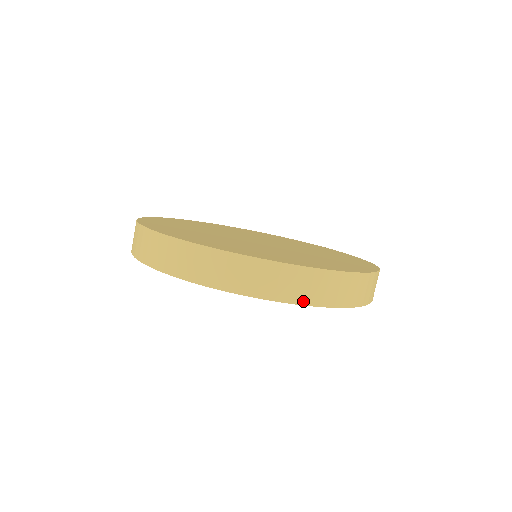
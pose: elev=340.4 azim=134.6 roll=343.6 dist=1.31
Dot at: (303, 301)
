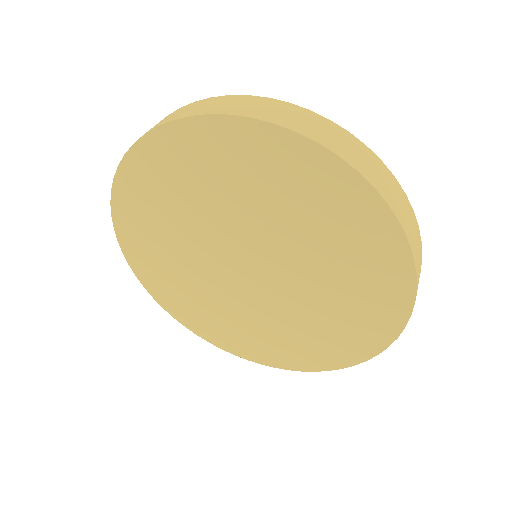
Dot at: (246, 114)
